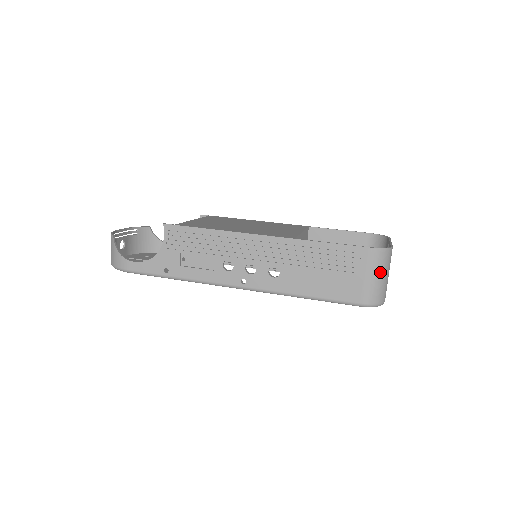
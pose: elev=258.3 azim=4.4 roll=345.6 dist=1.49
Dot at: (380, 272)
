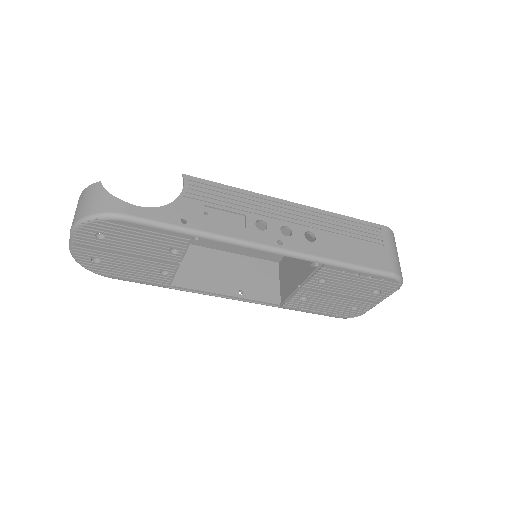
Dot at: (396, 250)
